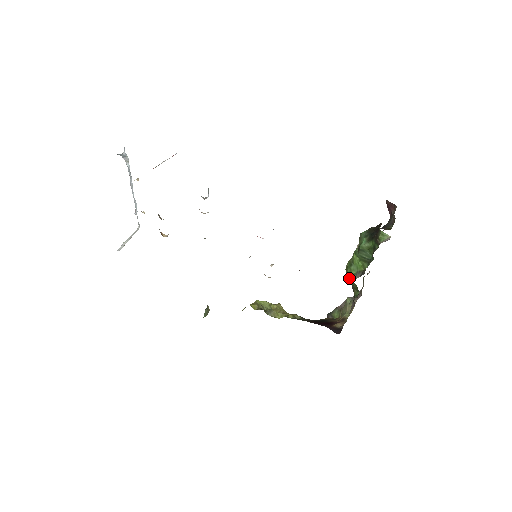
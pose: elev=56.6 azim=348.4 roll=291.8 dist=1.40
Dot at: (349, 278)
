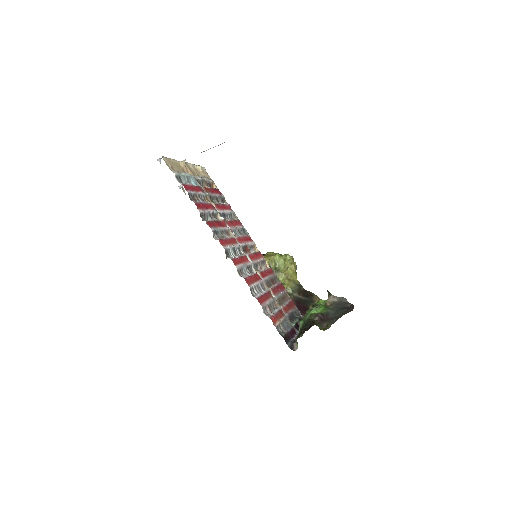
Dot at: occluded
